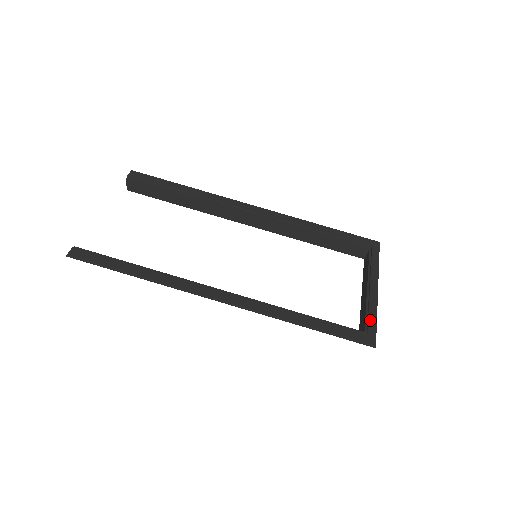
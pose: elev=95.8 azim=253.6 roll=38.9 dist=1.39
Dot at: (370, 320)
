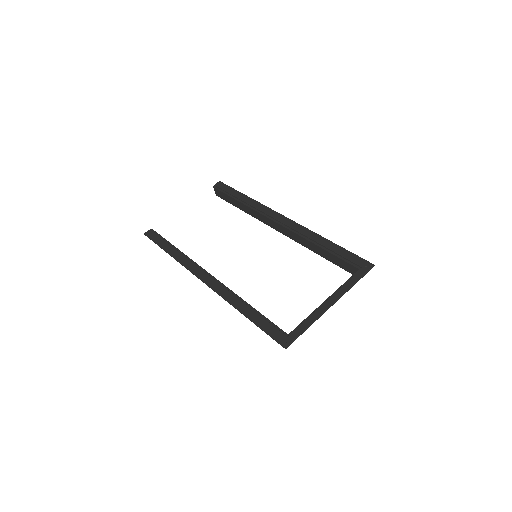
Dot at: (300, 327)
